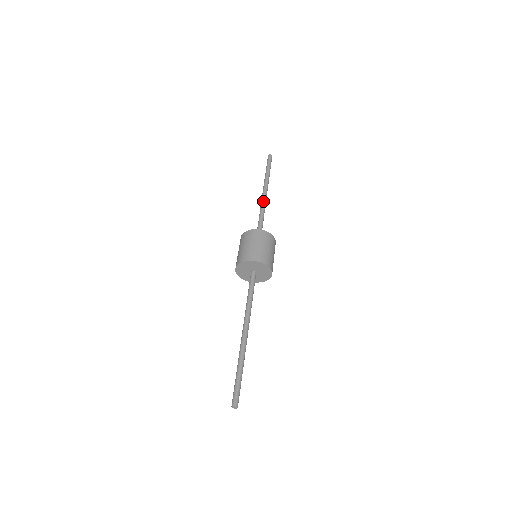
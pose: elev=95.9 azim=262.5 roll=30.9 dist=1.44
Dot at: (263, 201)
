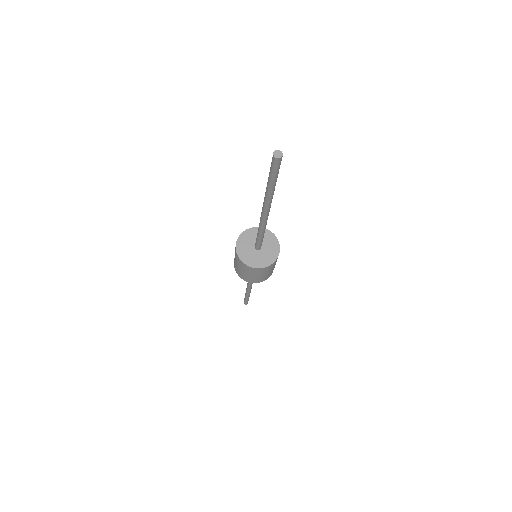
Dot at: occluded
